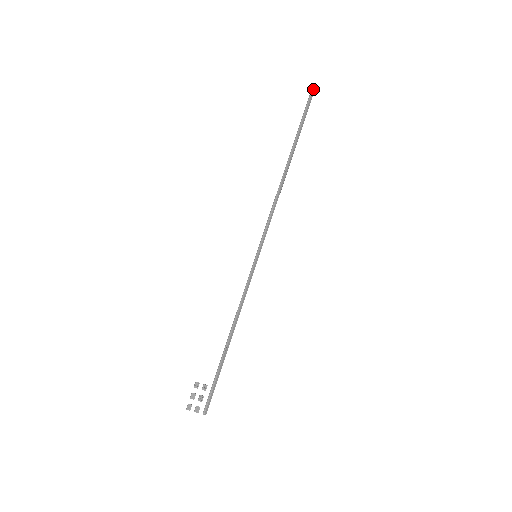
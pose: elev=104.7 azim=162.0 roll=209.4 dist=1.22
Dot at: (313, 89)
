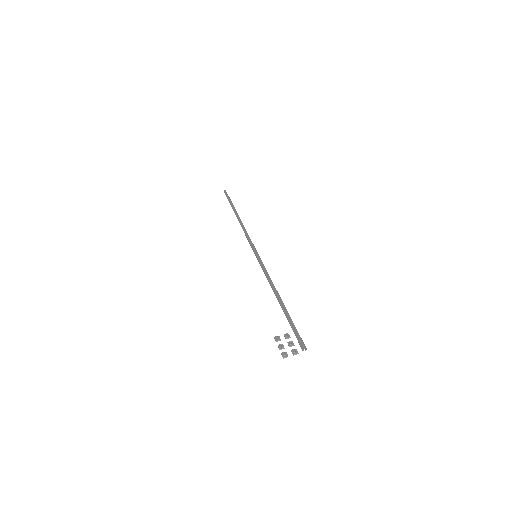
Dot at: (224, 191)
